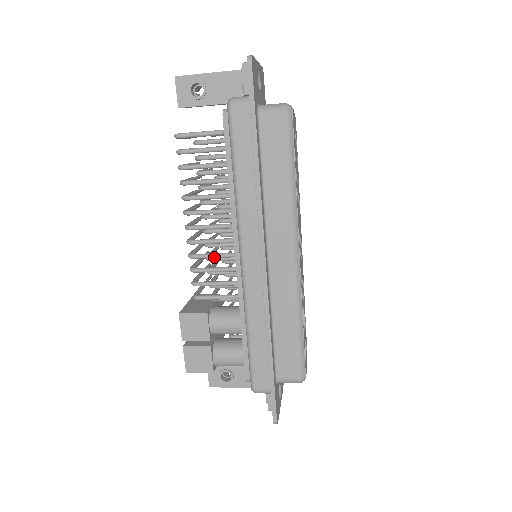
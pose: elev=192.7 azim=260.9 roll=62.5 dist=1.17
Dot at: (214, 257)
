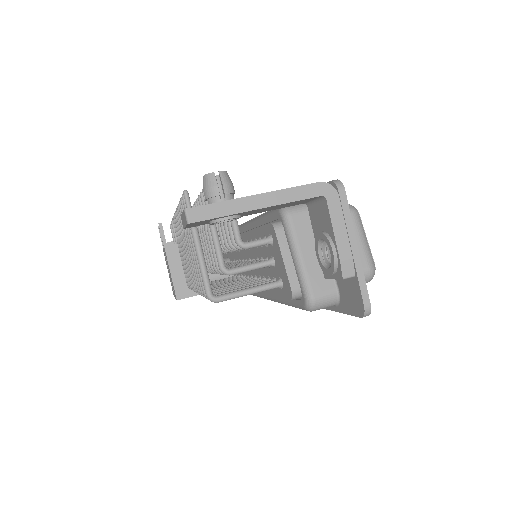
Dot at: occluded
